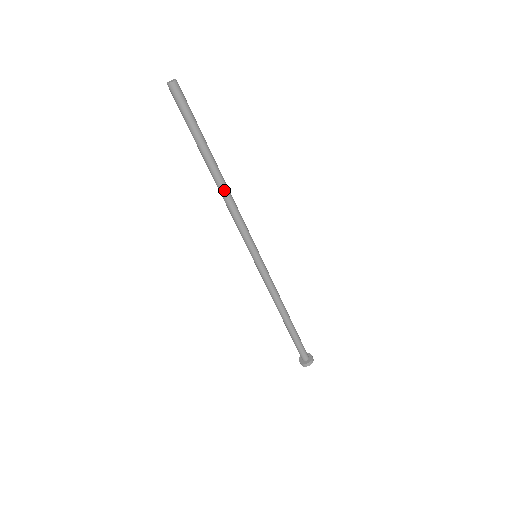
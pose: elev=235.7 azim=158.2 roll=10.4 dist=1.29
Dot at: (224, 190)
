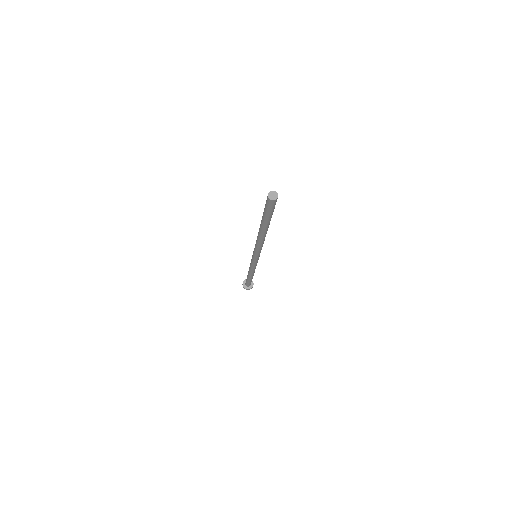
Dot at: (263, 238)
